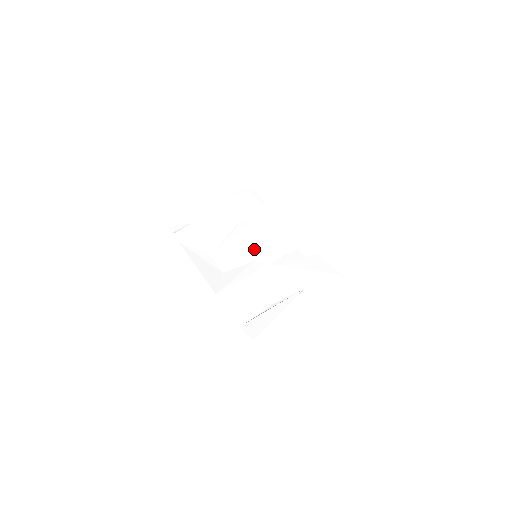
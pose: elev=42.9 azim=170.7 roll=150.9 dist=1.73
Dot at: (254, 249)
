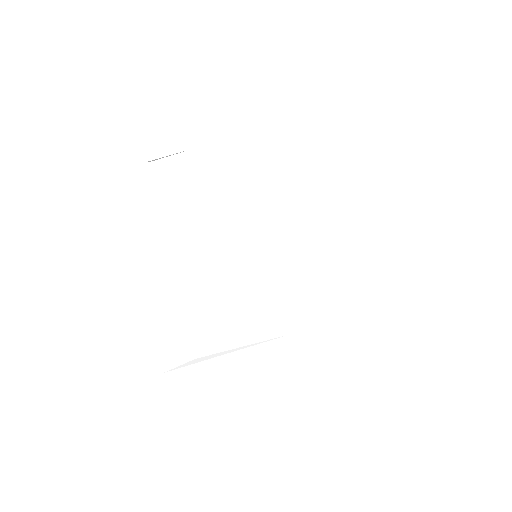
Dot at: (261, 241)
